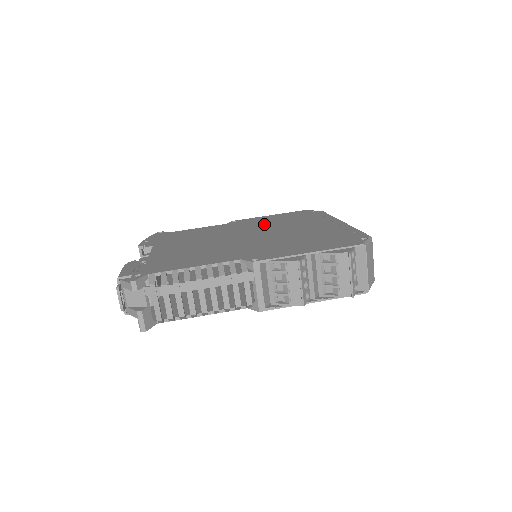
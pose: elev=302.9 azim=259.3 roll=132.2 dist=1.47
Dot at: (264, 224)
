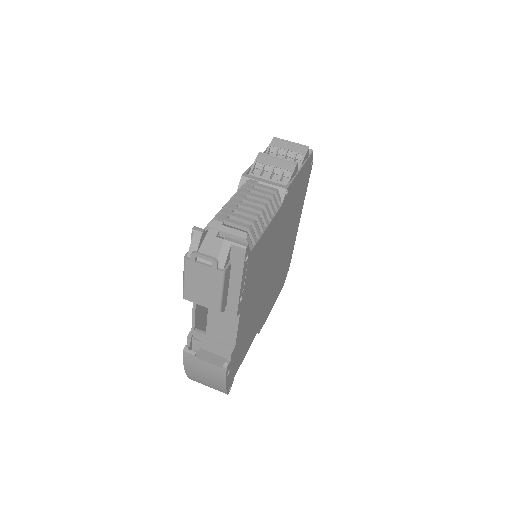
Dot at: occluded
